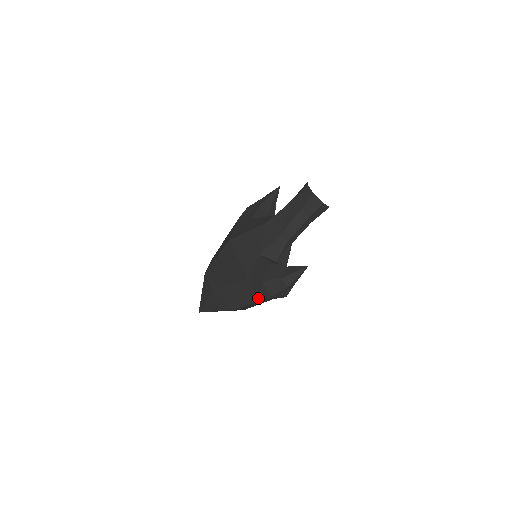
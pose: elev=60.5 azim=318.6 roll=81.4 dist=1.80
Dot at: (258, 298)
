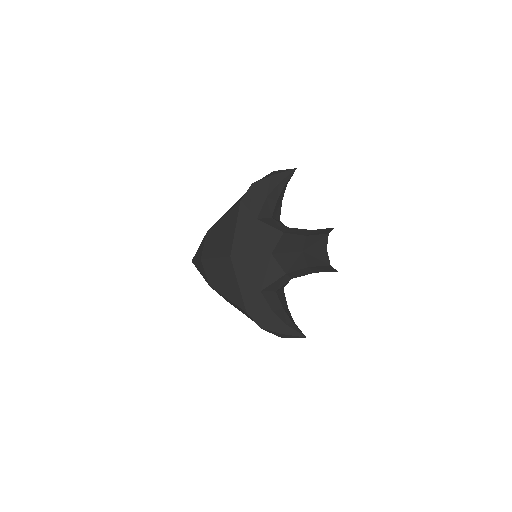
Dot at: occluded
